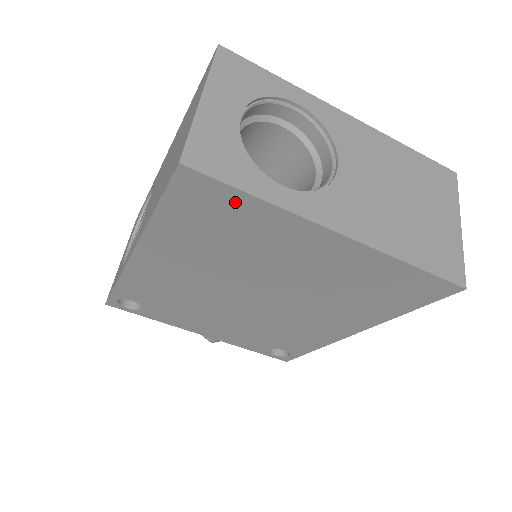
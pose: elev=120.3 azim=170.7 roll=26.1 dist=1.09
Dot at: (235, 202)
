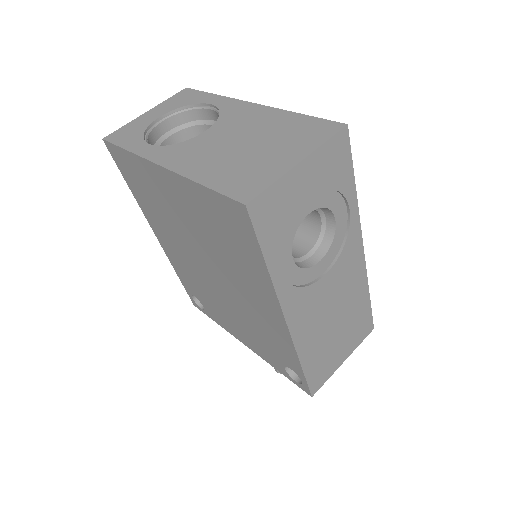
Dot at: (128, 159)
